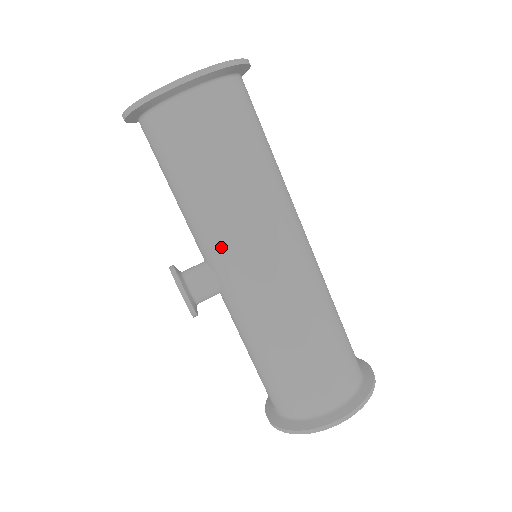
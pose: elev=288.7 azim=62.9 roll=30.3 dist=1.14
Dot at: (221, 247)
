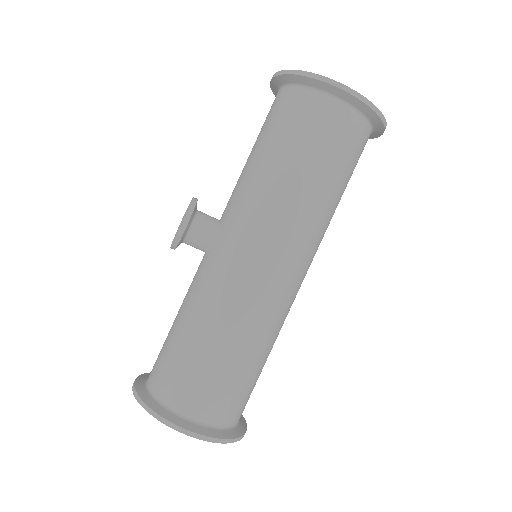
Dot at: (247, 216)
